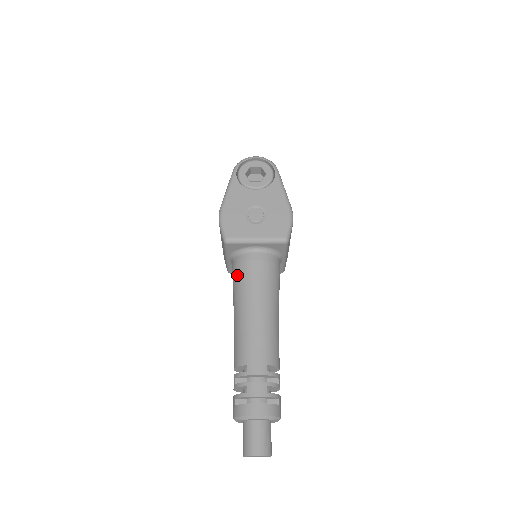
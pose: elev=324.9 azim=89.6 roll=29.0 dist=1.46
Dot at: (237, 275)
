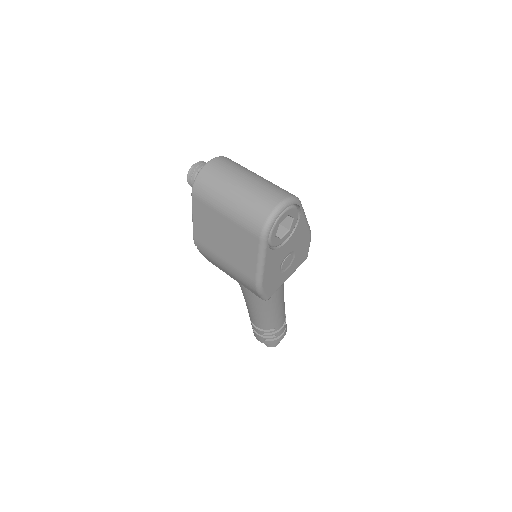
Dot at: occluded
